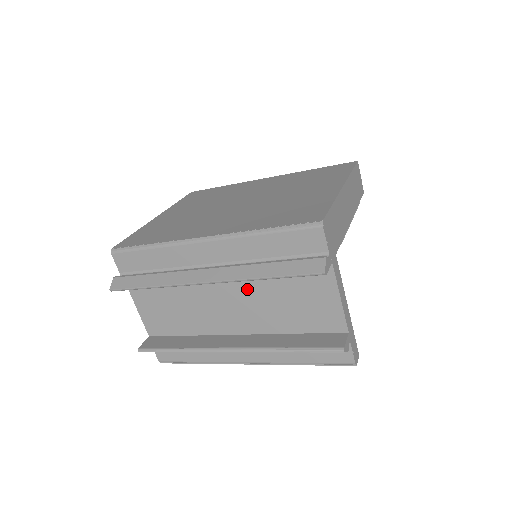
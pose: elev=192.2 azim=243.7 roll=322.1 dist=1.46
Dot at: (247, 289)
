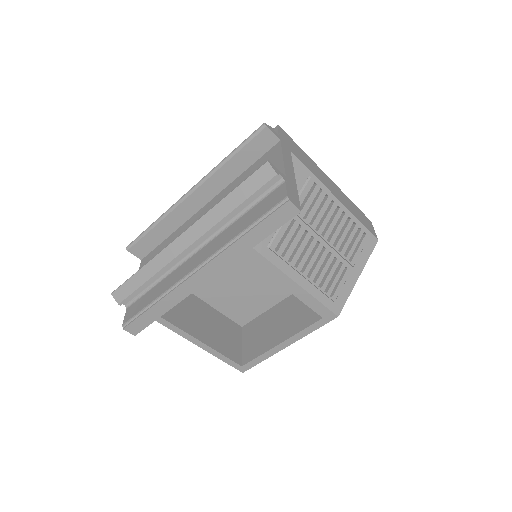
Dot at: occluded
